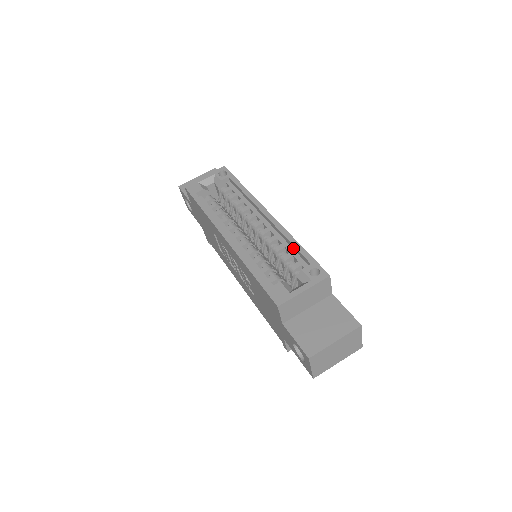
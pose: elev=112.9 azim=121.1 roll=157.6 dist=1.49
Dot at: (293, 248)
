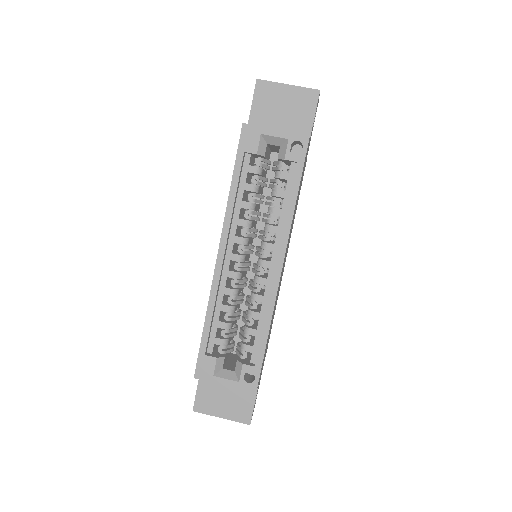
Dot at: (262, 329)
